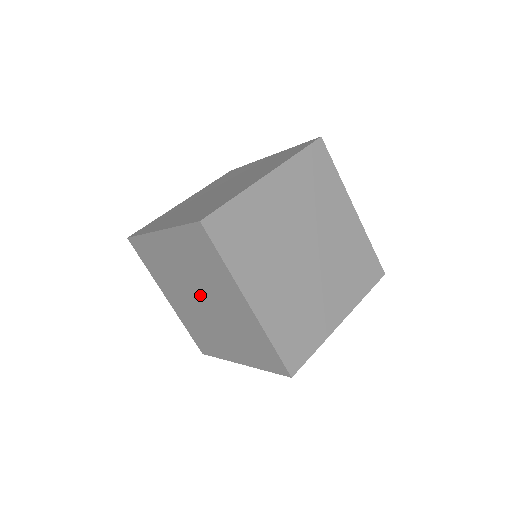
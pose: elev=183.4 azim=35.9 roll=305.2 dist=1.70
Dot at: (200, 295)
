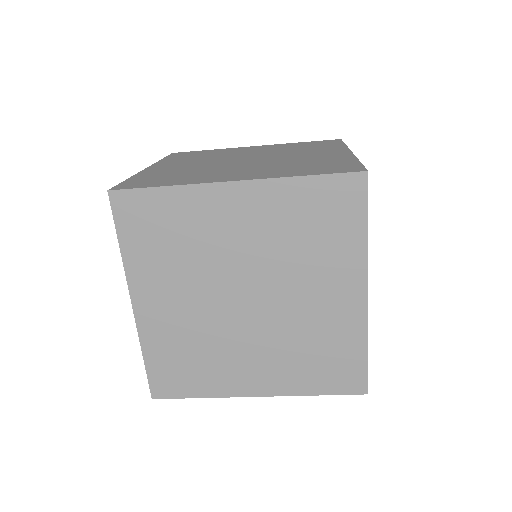
Dot at: (253, 289)
